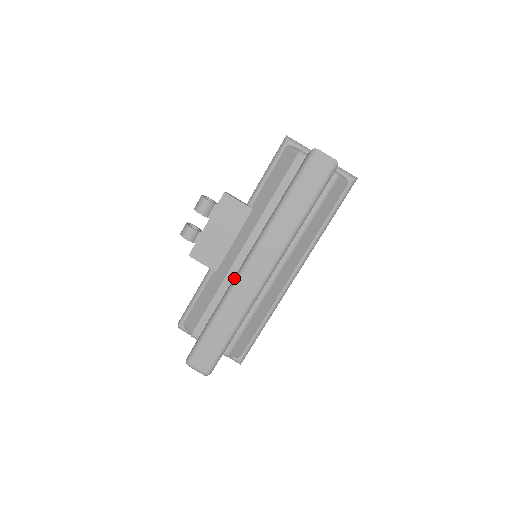
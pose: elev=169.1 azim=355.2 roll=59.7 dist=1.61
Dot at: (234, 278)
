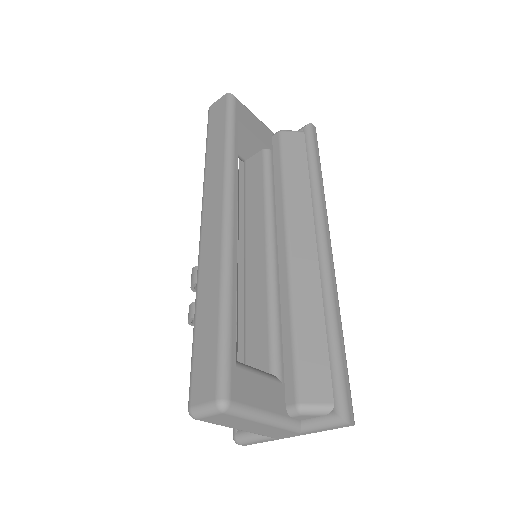
Dot at: occluded
